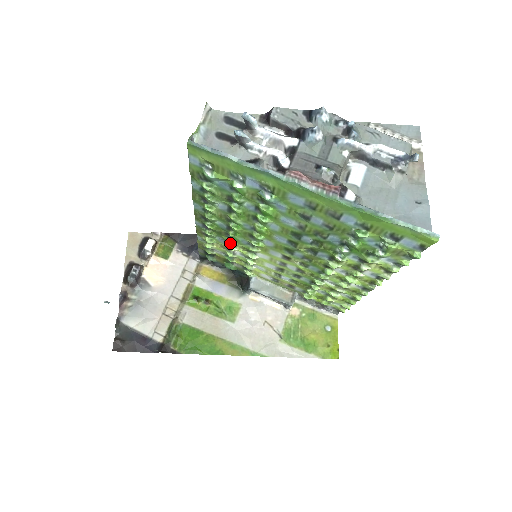
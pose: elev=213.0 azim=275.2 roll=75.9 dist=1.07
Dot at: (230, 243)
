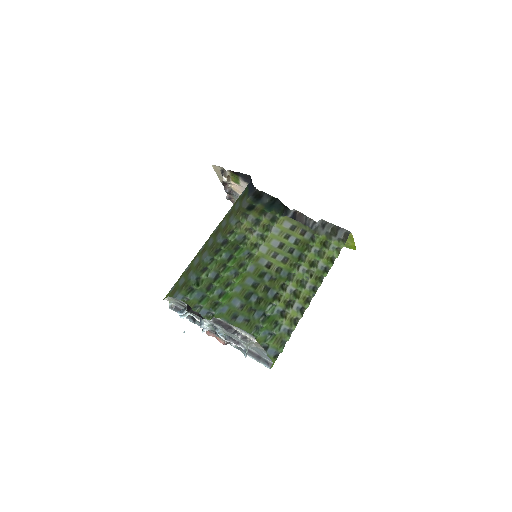
Dot at: (242, 245)
